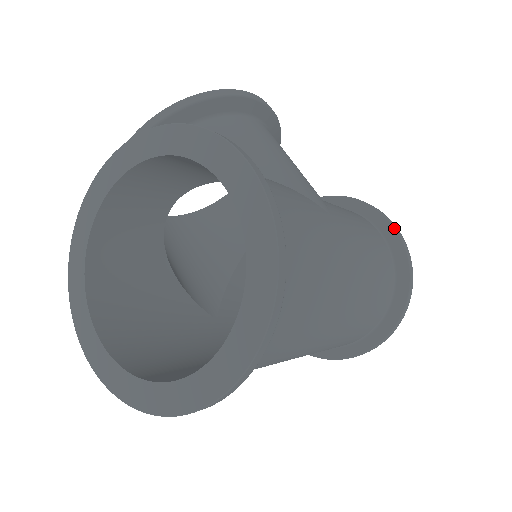
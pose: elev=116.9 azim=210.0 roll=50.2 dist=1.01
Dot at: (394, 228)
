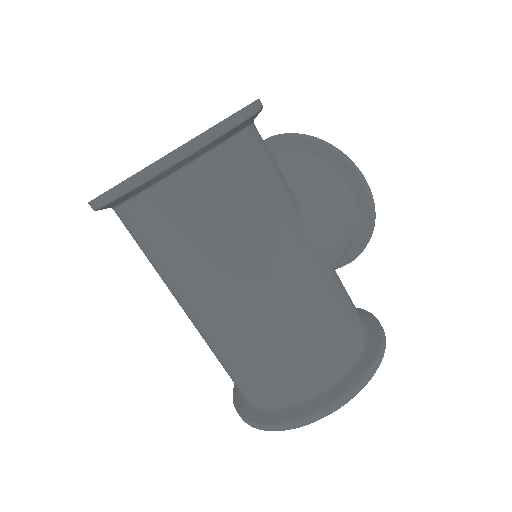
Dot at: (374, 359)
